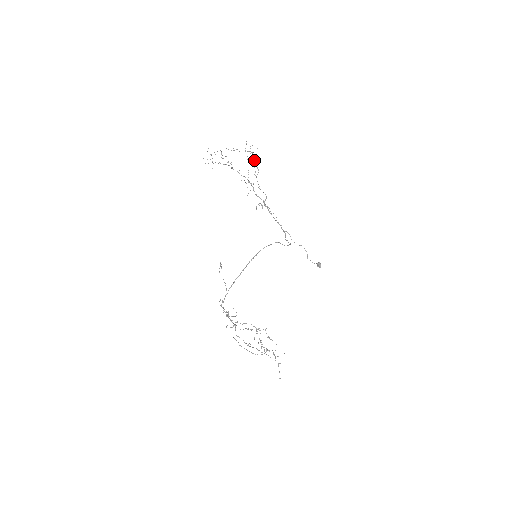
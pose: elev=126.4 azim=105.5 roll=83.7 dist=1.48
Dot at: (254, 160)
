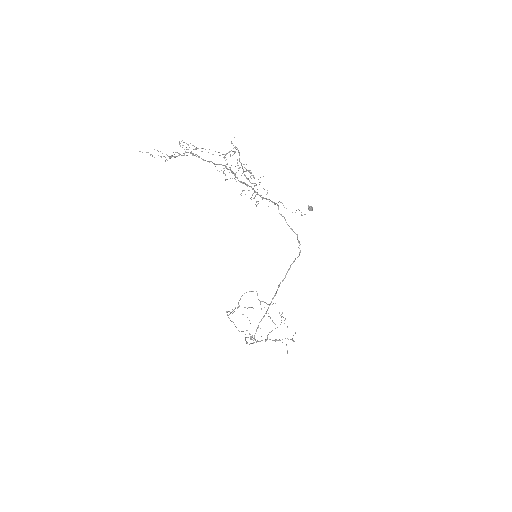
Dot at: occluded
